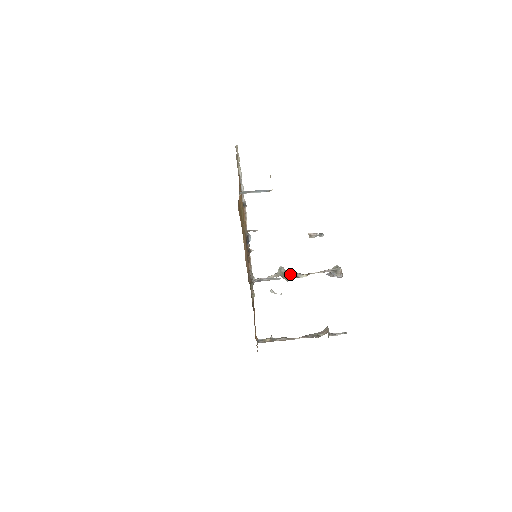
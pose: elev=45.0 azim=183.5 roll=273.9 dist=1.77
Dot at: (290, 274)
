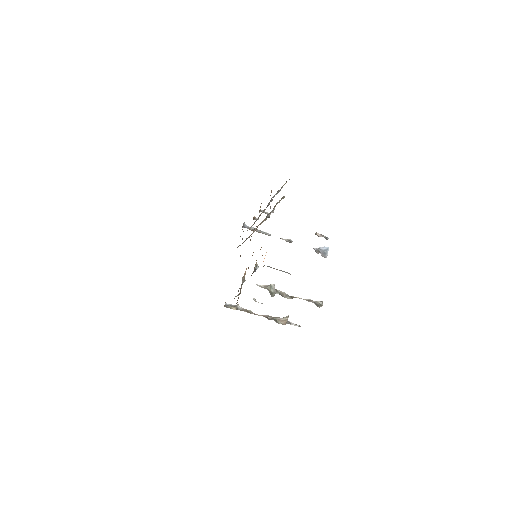
Dot at: (278, 292)
